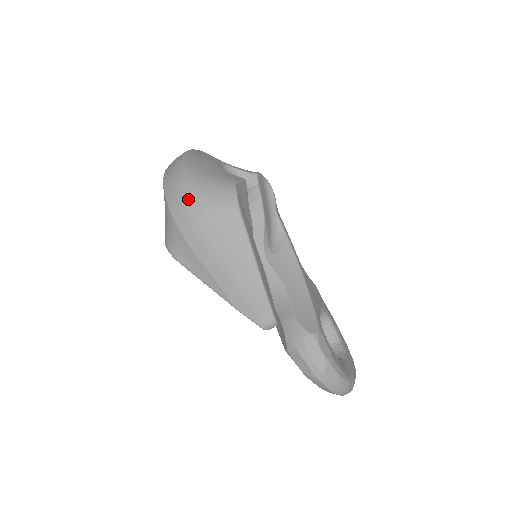
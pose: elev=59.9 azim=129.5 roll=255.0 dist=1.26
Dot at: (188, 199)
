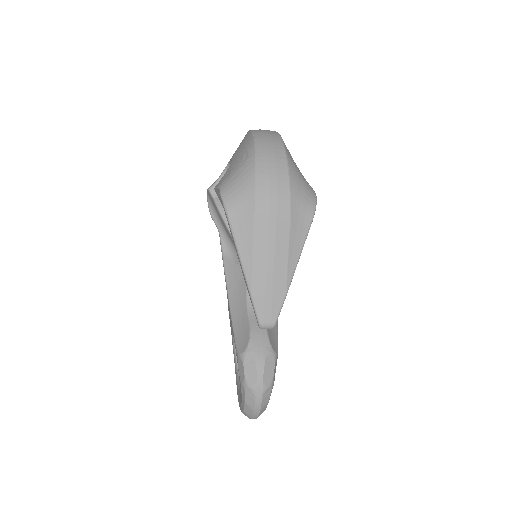
Dot at: (281, 175)
